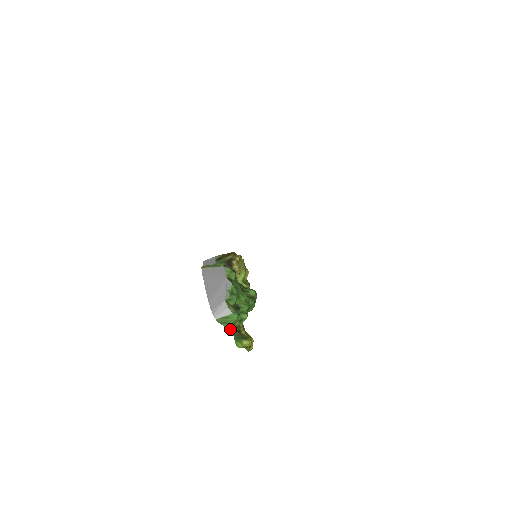
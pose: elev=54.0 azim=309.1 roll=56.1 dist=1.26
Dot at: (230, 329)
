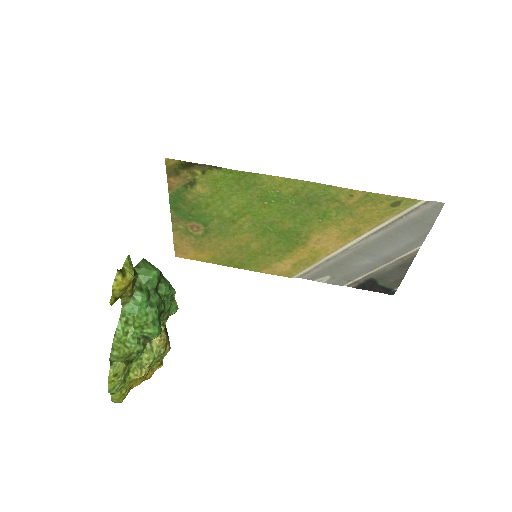
Dot at: (135, 269)
